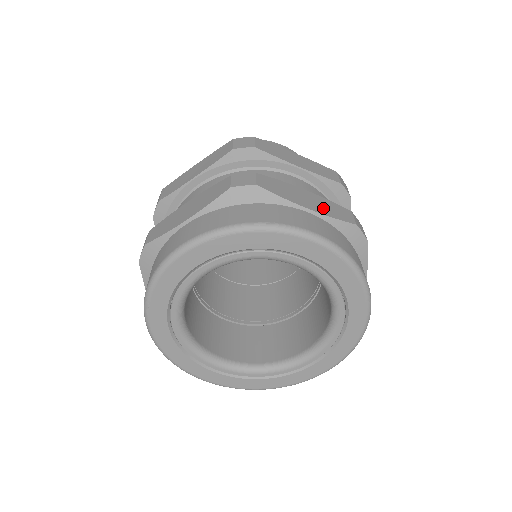
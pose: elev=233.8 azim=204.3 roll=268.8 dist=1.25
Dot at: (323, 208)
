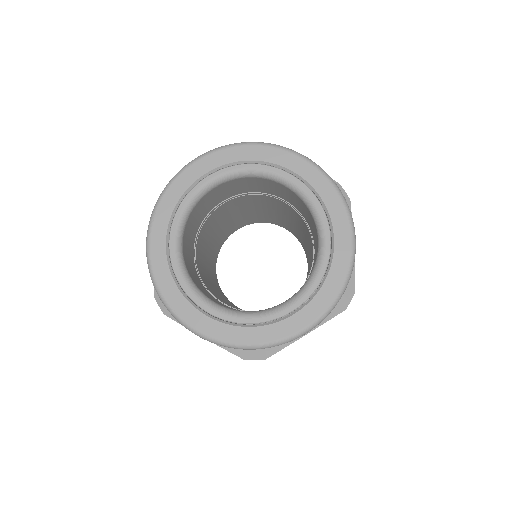
Dot at: occluded
